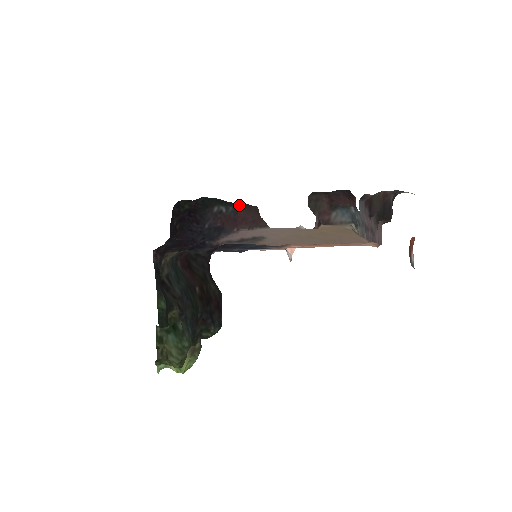
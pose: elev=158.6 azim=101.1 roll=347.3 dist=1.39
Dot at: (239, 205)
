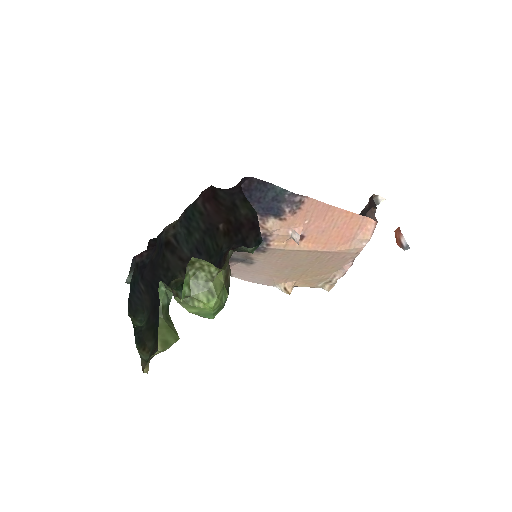
Dot at: occluded
